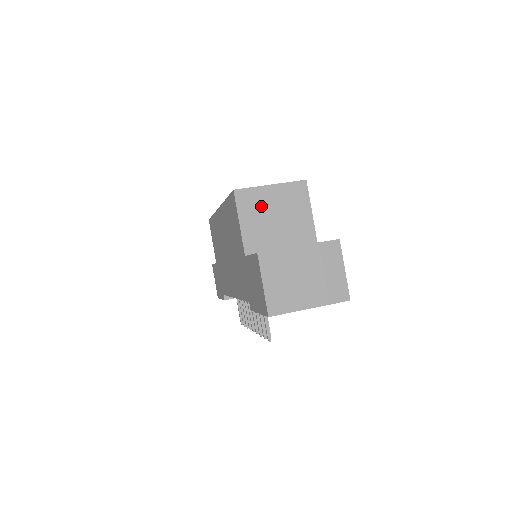
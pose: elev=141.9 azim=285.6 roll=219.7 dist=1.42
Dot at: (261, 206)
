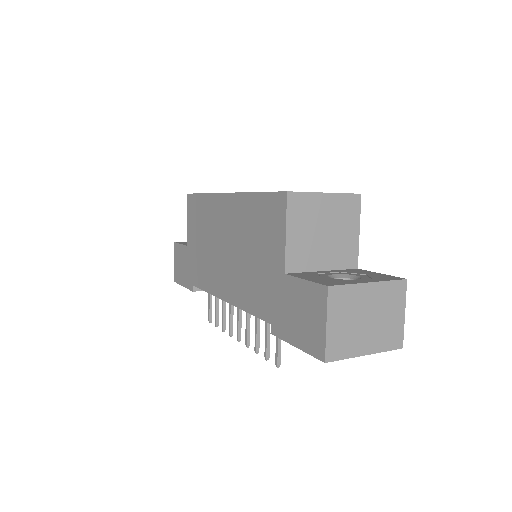
Dot at: (312, 216)
